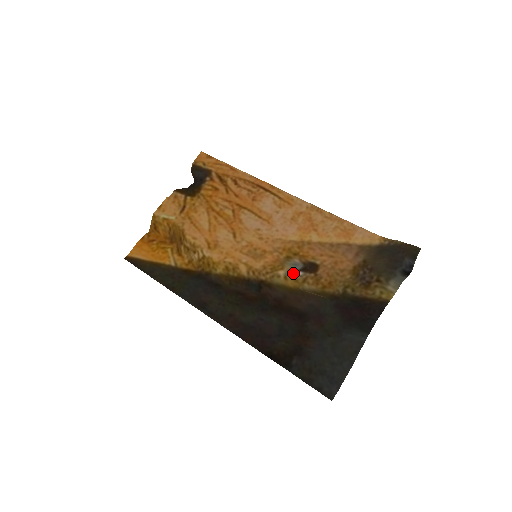
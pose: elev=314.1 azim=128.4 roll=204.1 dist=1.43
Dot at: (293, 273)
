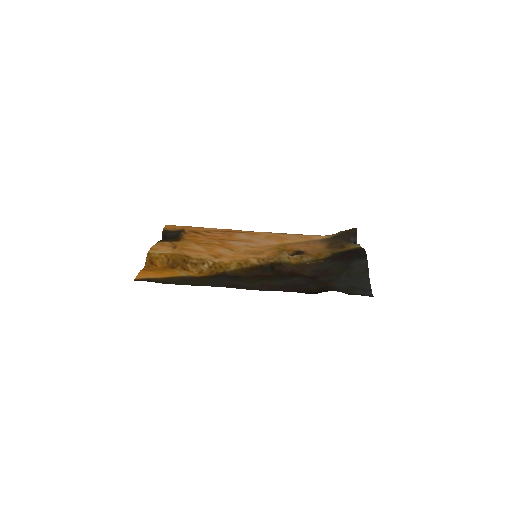
Dot at: (291, 256)
